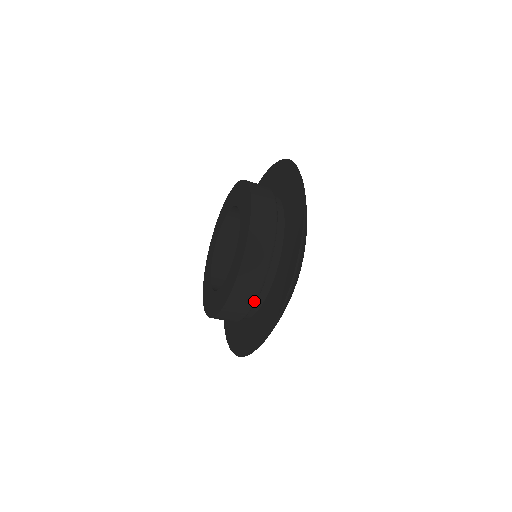
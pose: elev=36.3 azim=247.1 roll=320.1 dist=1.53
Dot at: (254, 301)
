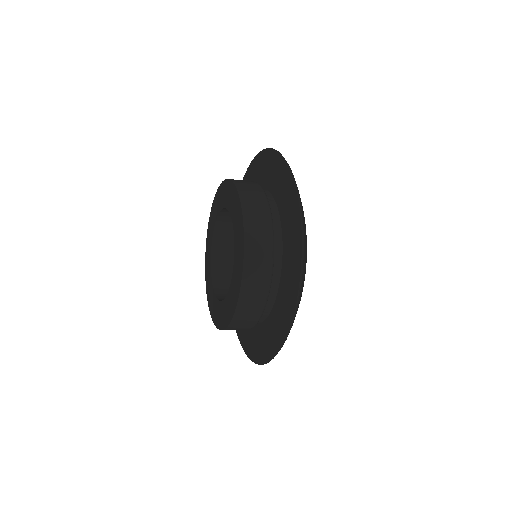
Dot at: (263, 307)
